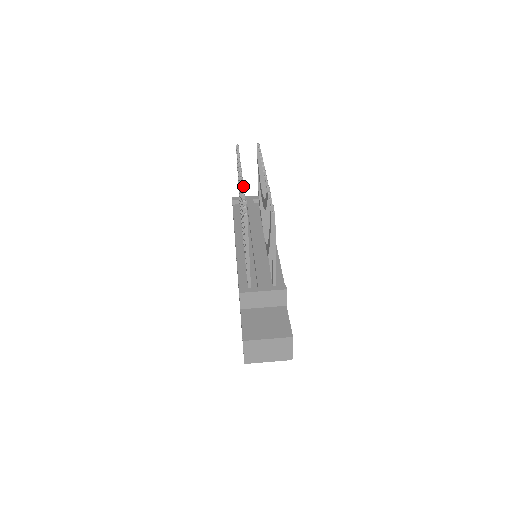
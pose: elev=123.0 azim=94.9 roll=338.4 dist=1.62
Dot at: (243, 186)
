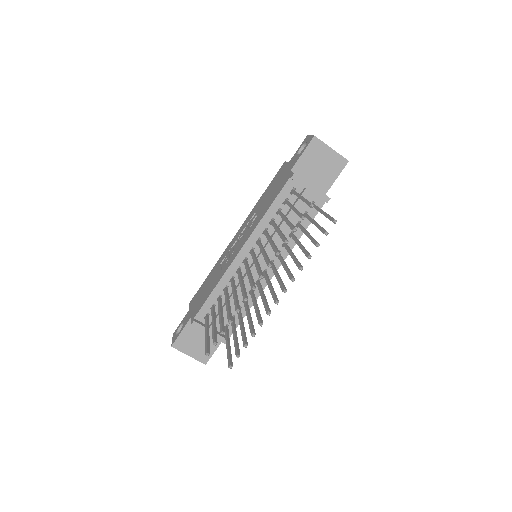
Dot at: (246, 300)
